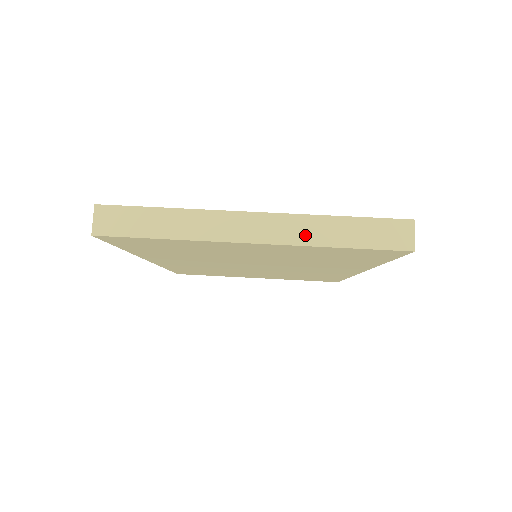
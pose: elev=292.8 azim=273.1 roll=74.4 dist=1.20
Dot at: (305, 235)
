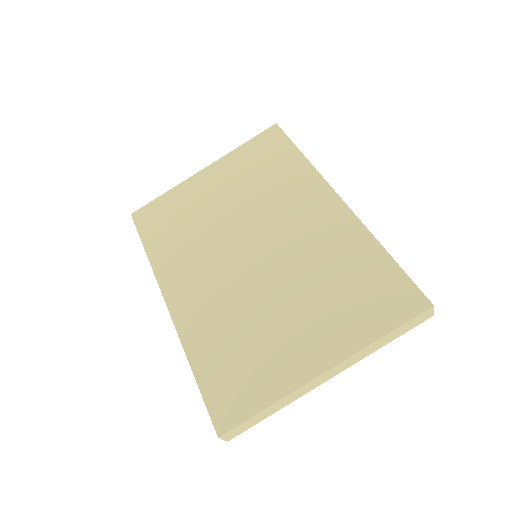
Dot at: (363, 356)
